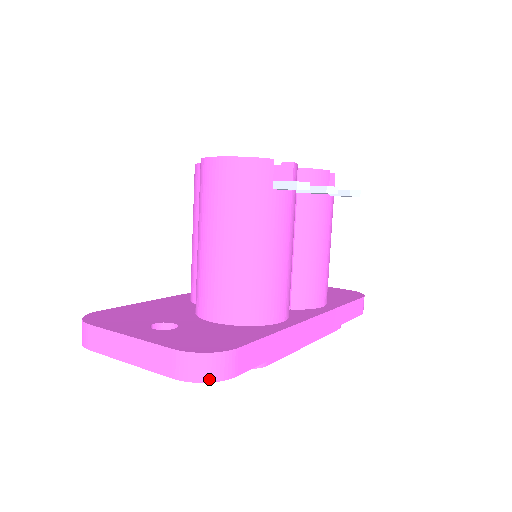
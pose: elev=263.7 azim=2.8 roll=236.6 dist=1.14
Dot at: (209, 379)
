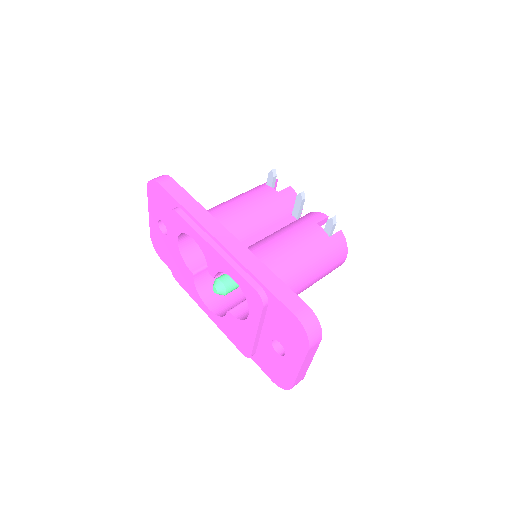
Dot at: (152, 179)
